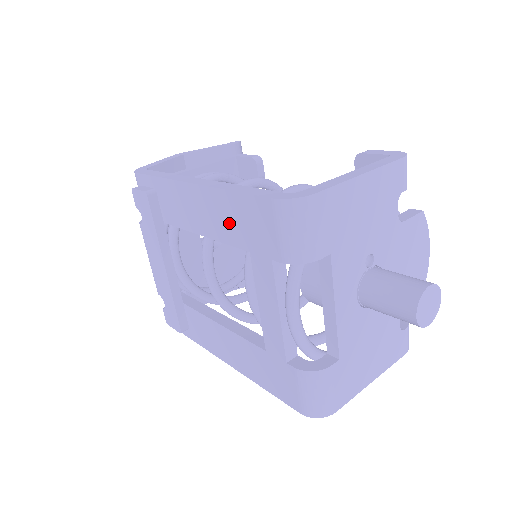
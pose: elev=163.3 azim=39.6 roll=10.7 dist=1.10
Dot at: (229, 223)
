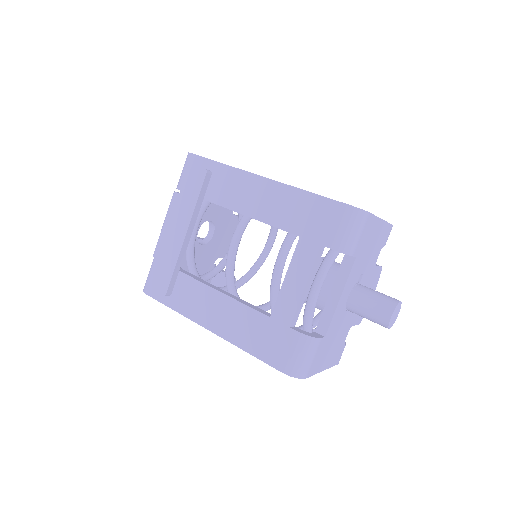
Dot at: (290, 213)
